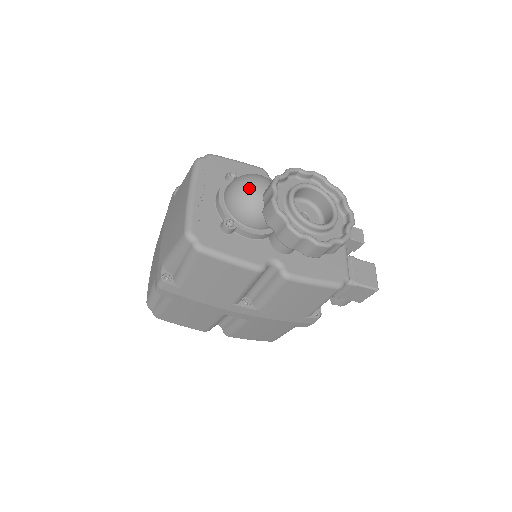
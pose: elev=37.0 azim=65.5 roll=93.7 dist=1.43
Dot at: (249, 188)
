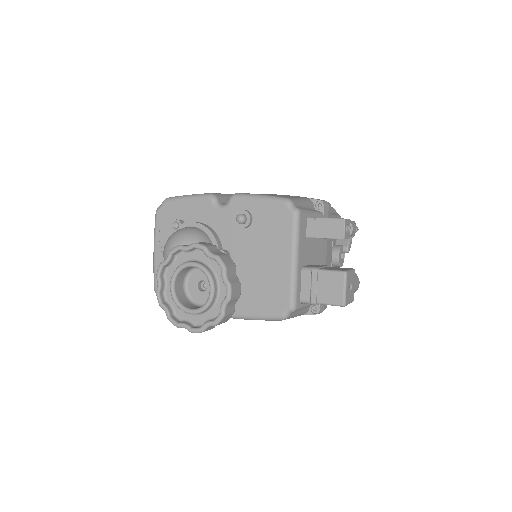
Dot at: occluded
